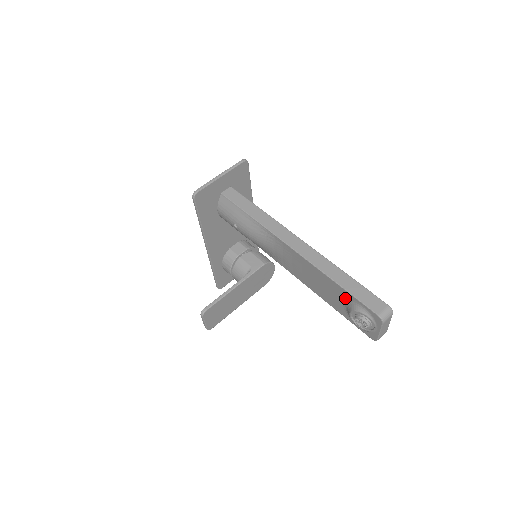
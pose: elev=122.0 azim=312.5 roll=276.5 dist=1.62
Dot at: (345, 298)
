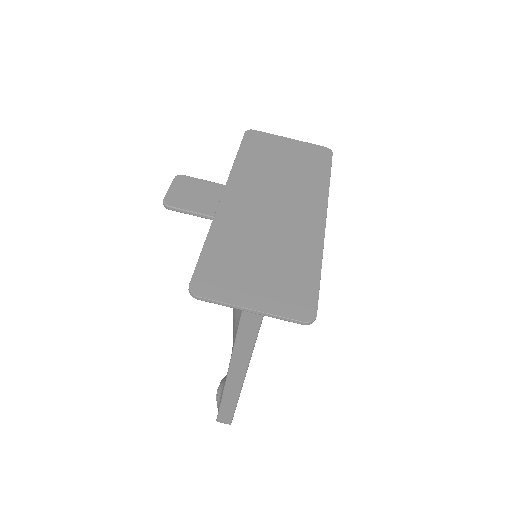
Dot at: occluded
